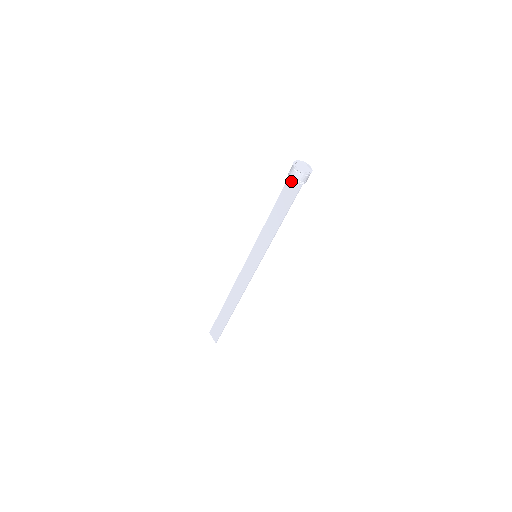
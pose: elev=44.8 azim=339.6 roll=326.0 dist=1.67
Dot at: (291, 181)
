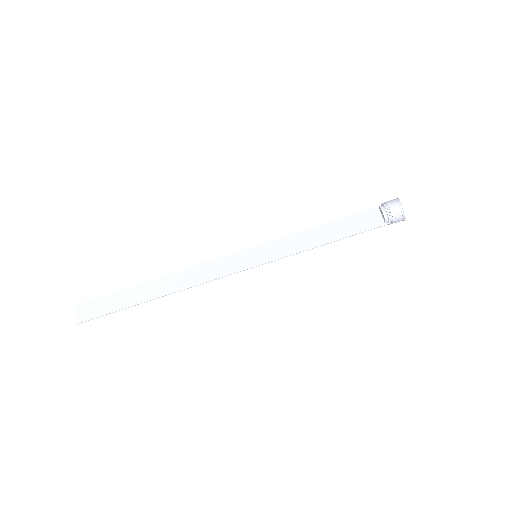
Dot at: (384, 212)
